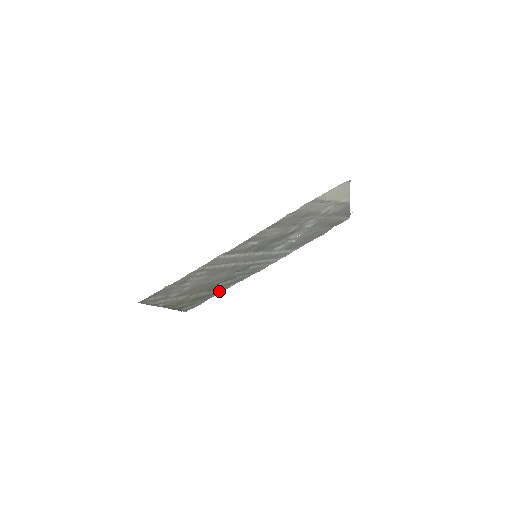
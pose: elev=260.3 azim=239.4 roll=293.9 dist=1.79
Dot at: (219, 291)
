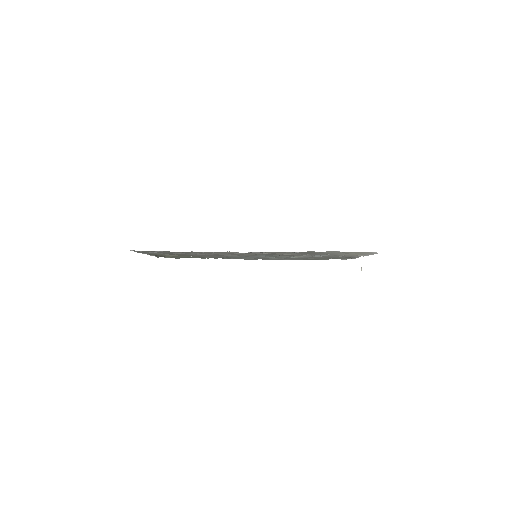
Dot at: occluded
